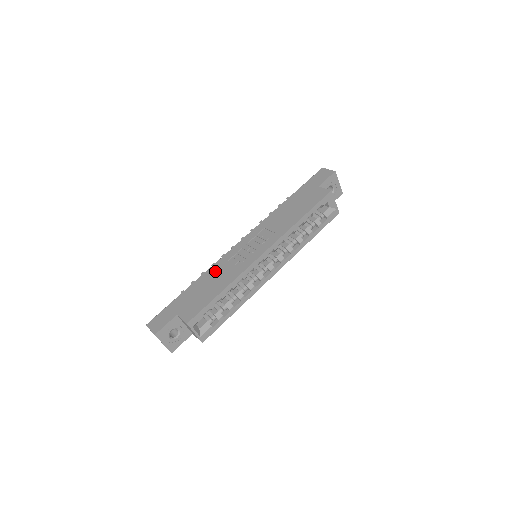
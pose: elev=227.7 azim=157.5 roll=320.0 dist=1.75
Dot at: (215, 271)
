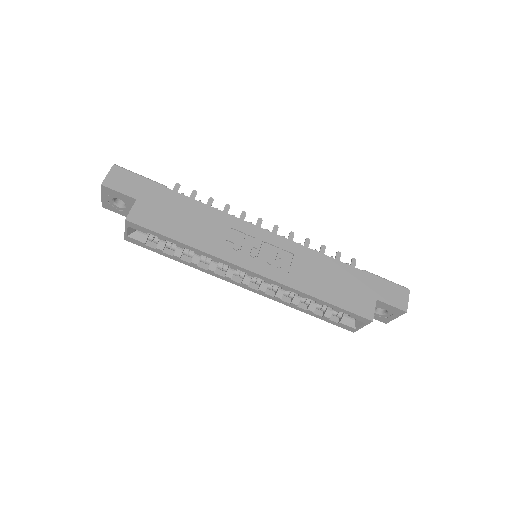
Dot at: (212, 218)
